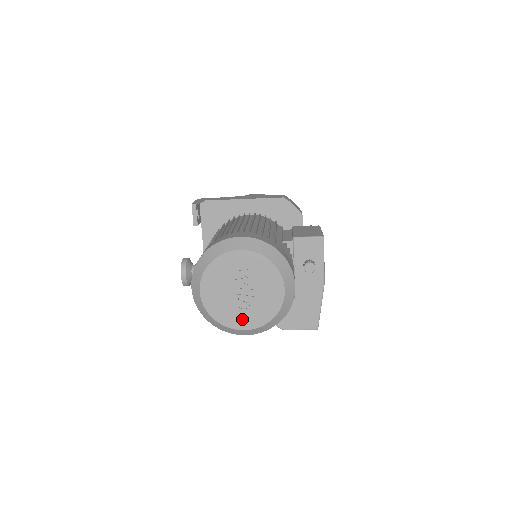
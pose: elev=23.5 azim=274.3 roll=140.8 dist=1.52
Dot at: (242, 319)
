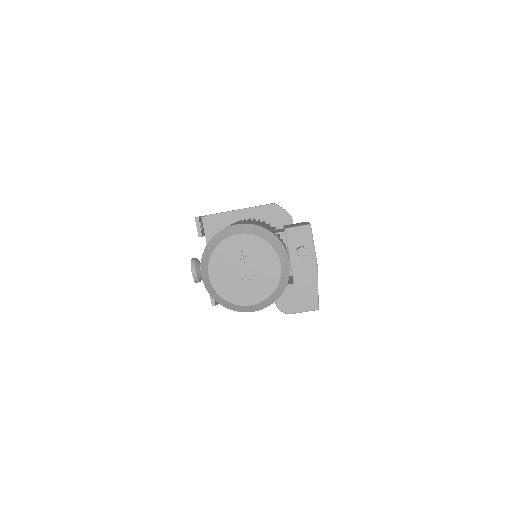
Dot at: (248, 295)
